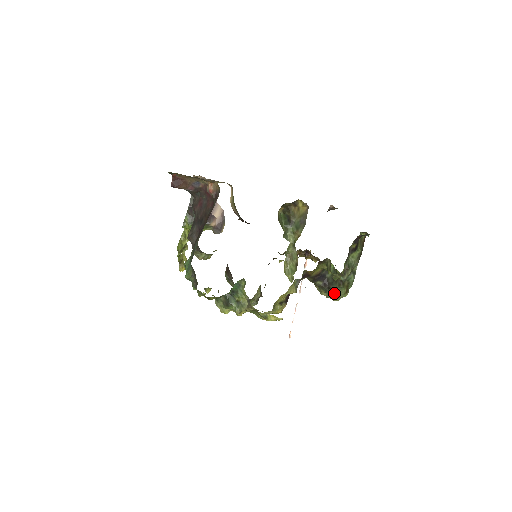
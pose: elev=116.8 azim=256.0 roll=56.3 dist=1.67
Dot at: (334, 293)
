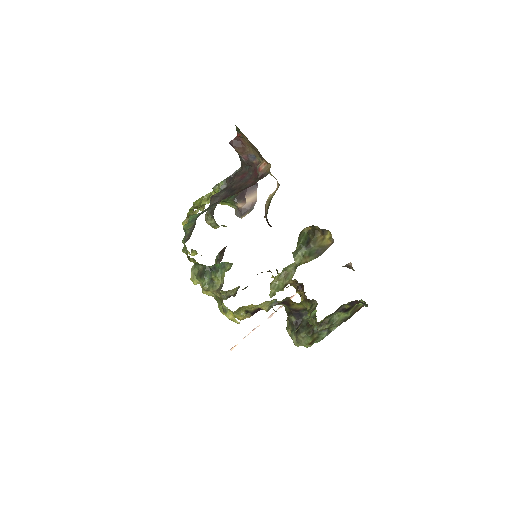
Dot at: (299, 336)
